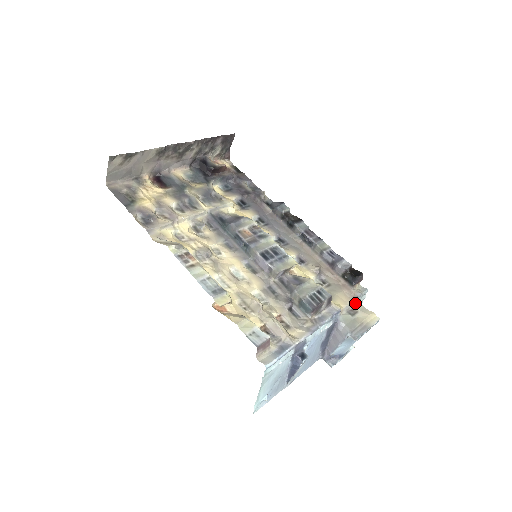
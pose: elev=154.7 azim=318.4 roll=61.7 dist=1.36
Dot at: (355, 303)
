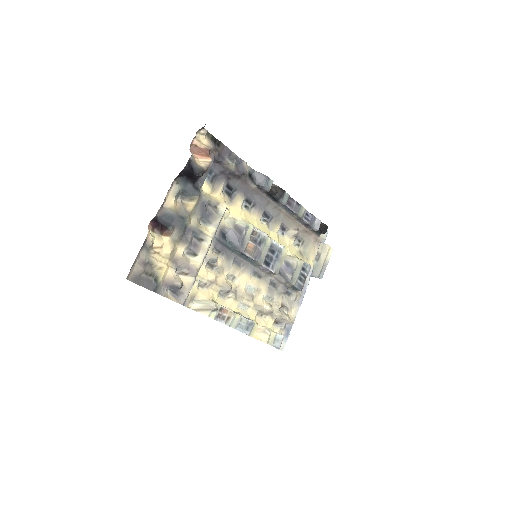
Dot at: (319, 246)
